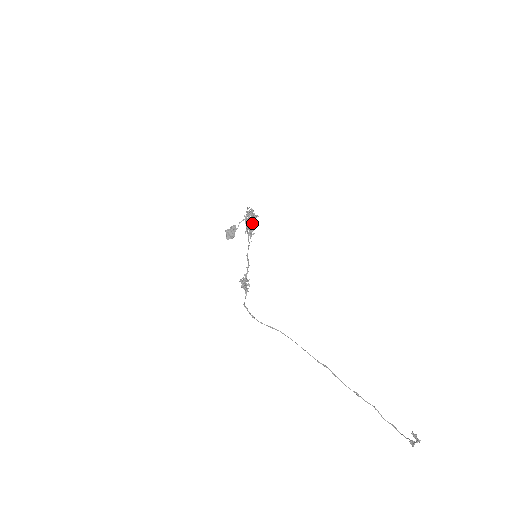
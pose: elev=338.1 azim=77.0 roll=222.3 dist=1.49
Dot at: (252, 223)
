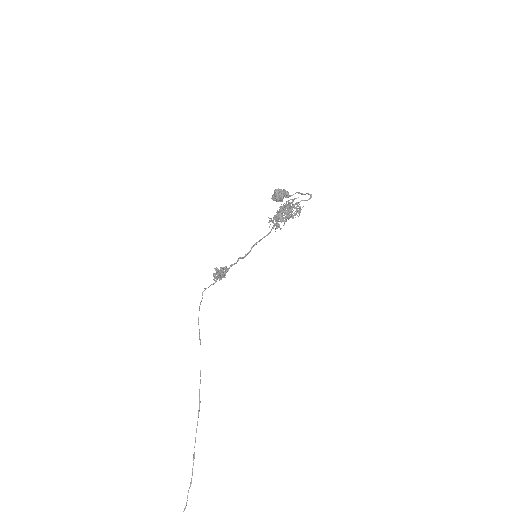
Dot at: (287, 217)
